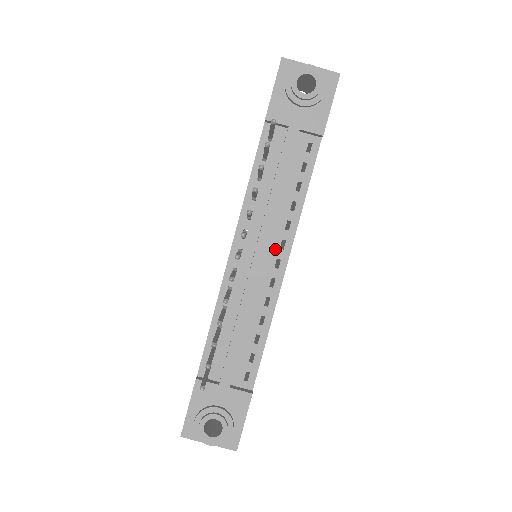
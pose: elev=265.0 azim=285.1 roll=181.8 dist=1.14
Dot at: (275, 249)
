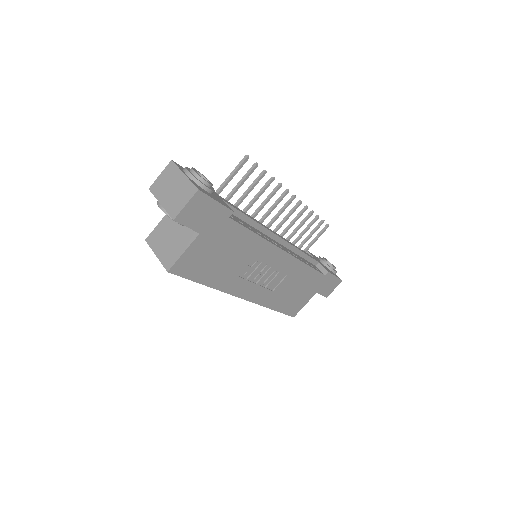
Dot at: (284, 247)
